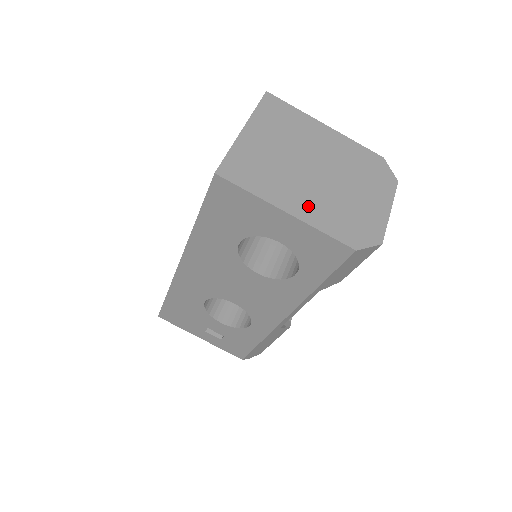
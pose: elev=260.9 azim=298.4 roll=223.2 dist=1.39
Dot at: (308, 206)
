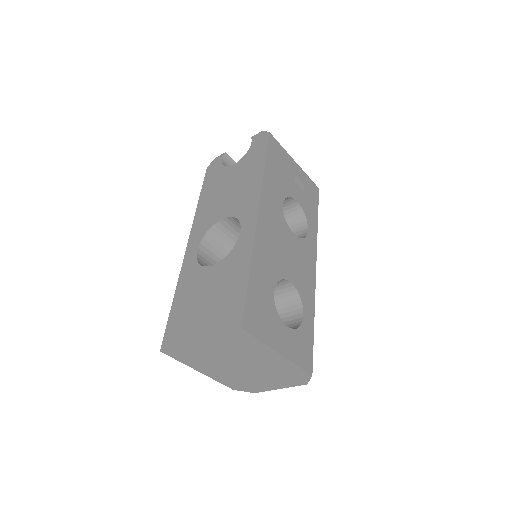
Dot at: (217, 374)
